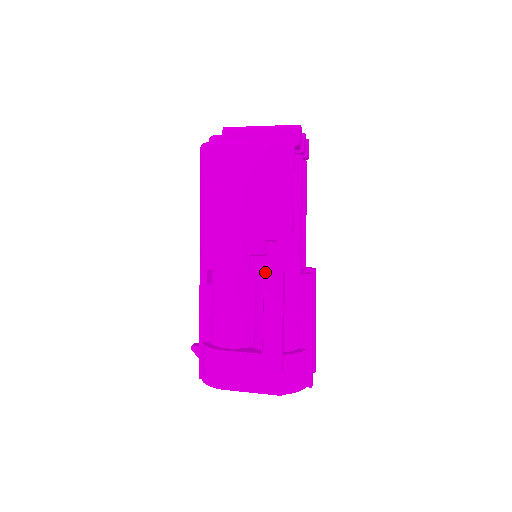
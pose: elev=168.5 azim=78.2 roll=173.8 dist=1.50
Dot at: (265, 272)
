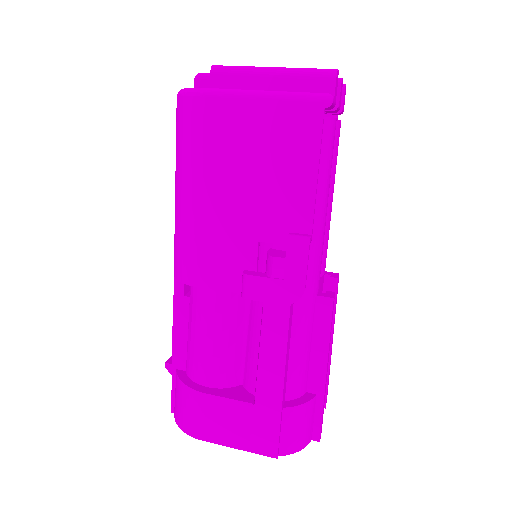
Dot at: (264, 300)
